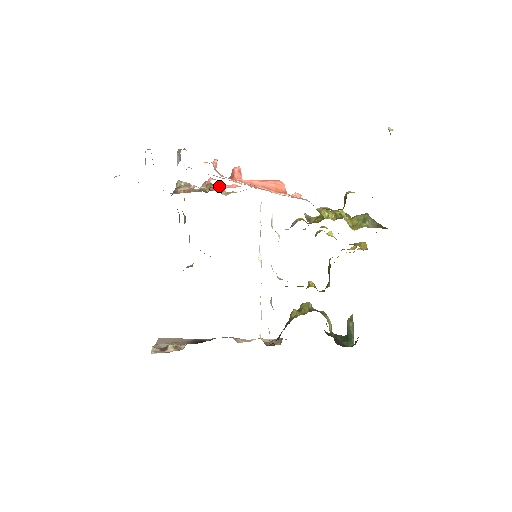
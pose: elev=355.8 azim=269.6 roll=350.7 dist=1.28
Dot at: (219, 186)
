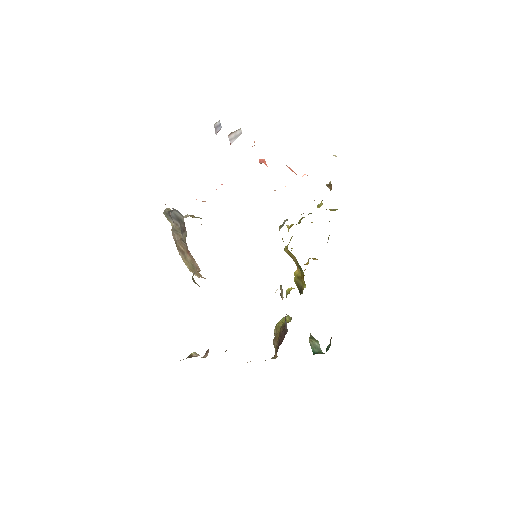
Dot at: occluded
